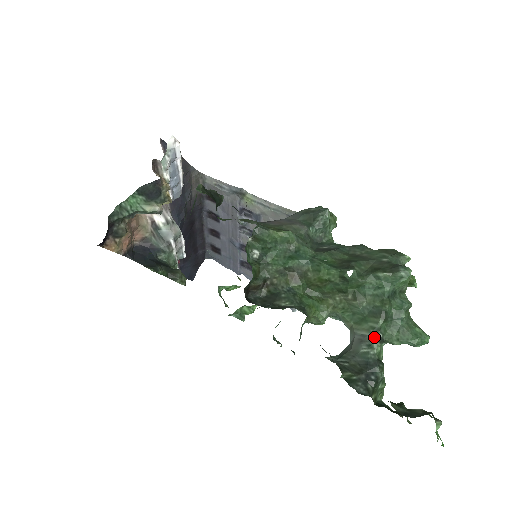
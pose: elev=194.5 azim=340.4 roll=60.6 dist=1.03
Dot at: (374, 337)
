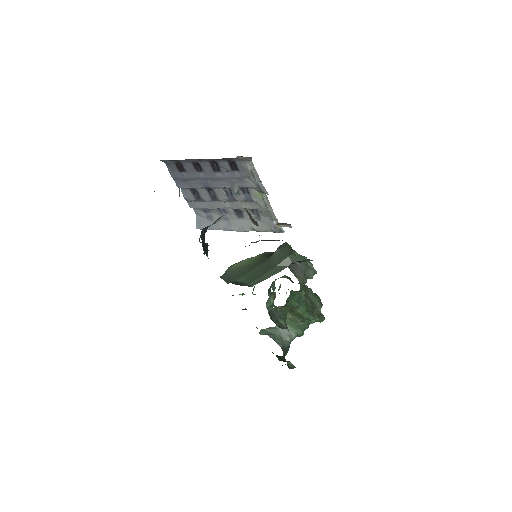
Dot at: (295, 337)
